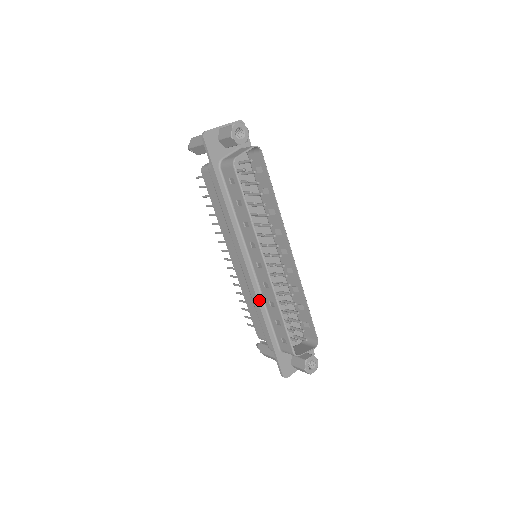
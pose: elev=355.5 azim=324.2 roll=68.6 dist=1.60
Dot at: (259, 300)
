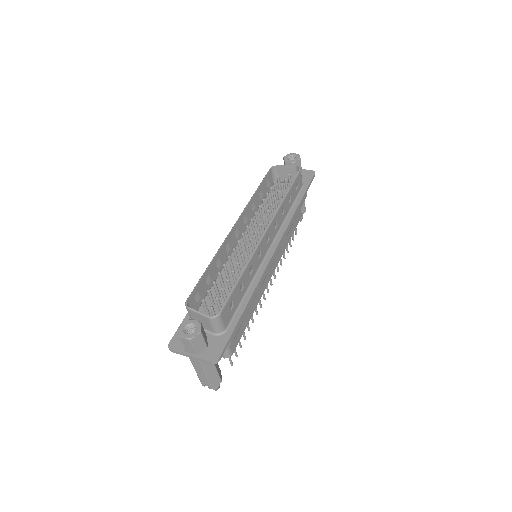
Dot at: occluded
